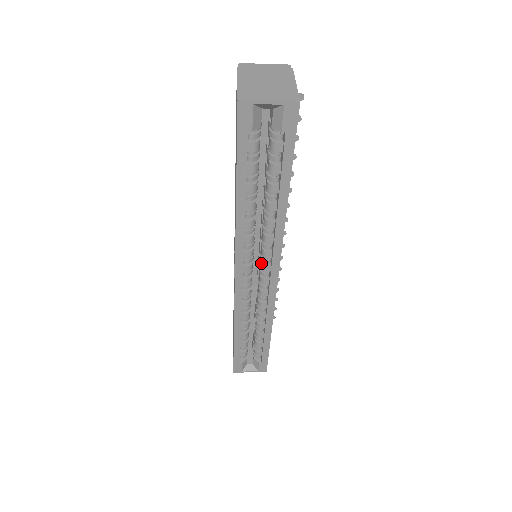
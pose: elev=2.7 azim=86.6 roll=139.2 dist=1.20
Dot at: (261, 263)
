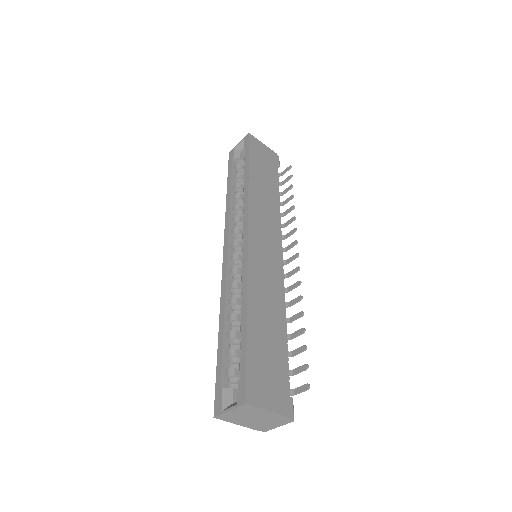
Dot at: occluded
